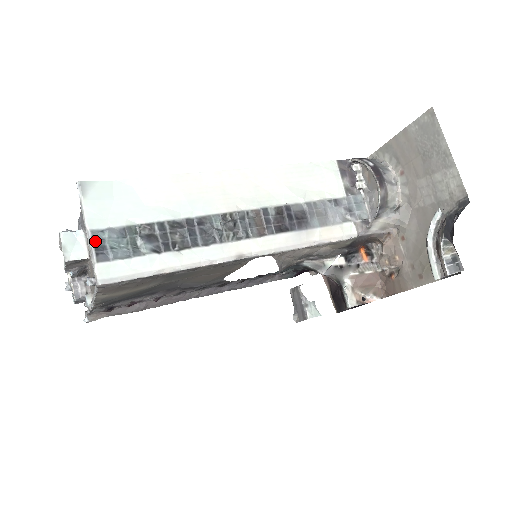
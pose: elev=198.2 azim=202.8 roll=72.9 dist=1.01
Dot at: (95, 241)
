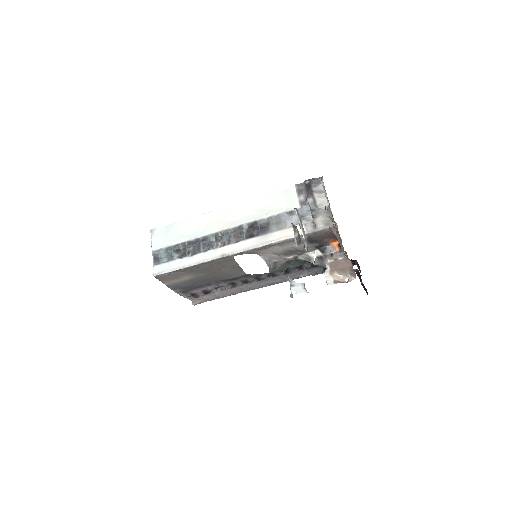
Dot at: (155, 256)
